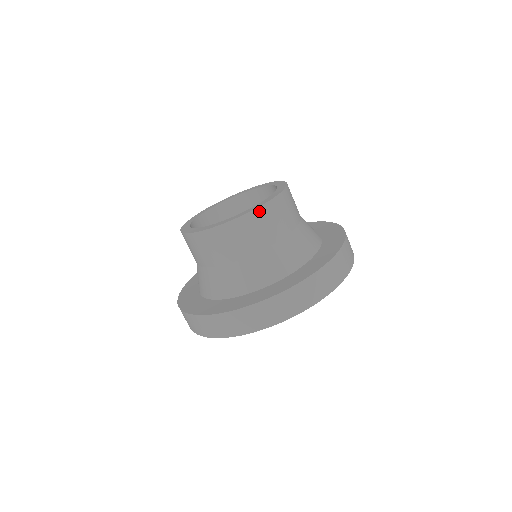
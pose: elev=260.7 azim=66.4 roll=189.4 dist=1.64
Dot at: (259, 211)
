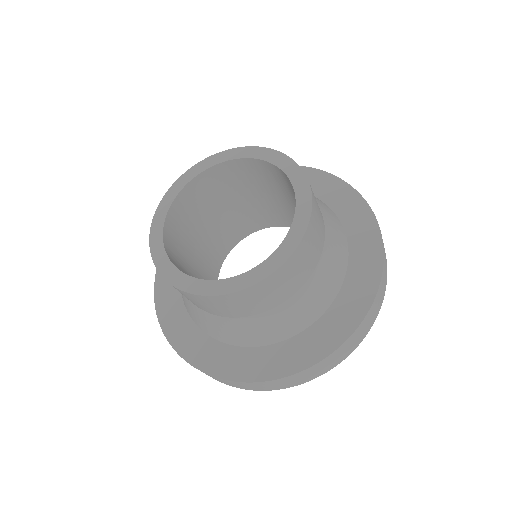
Dot at: (313, 197)
